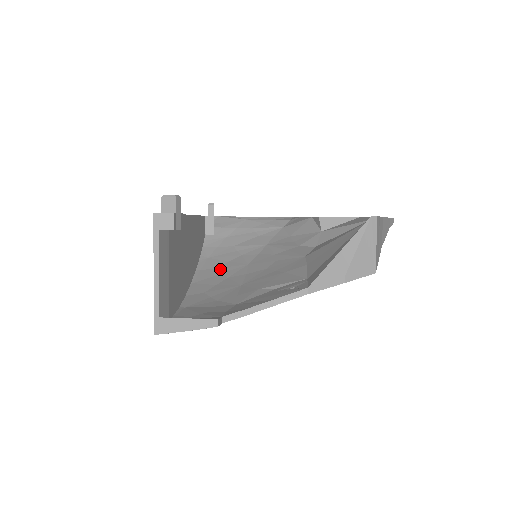
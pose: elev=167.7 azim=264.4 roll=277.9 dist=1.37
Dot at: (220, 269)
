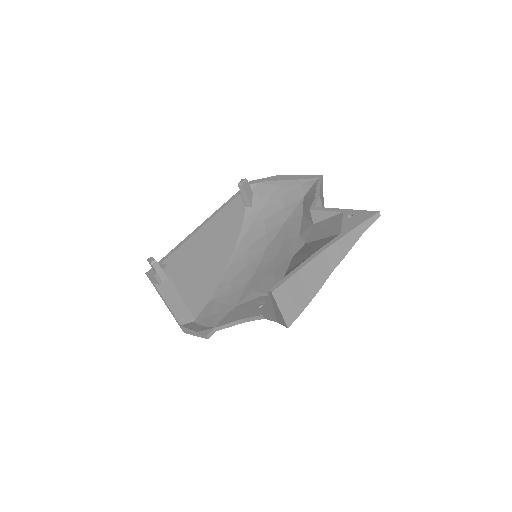
Dot at: (248, 251)
